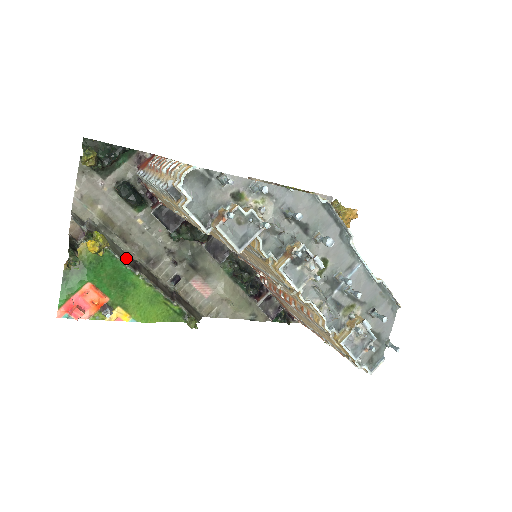
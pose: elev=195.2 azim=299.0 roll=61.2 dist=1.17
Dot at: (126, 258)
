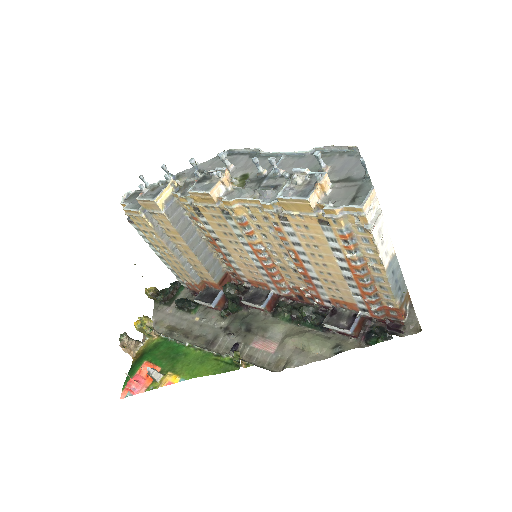
Dot at: occluded
